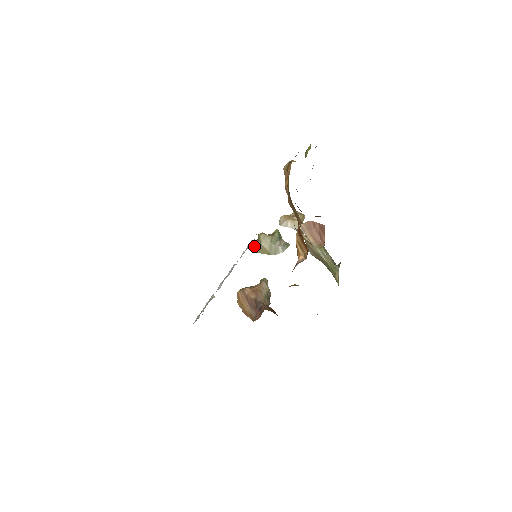
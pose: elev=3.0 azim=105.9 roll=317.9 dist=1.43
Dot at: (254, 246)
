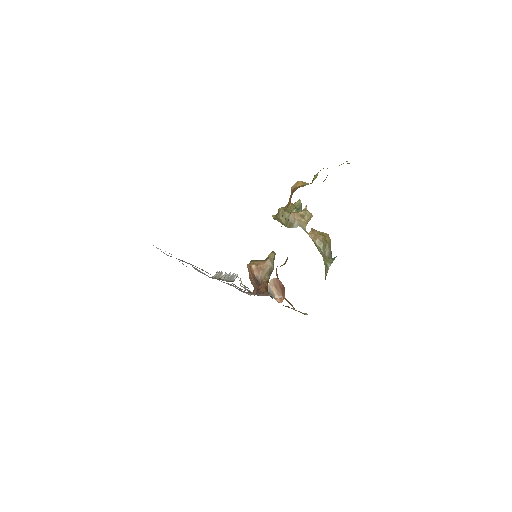
Dot at: (274, 217)
